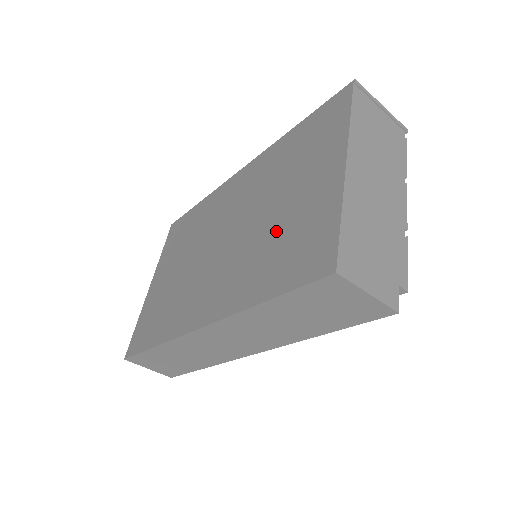
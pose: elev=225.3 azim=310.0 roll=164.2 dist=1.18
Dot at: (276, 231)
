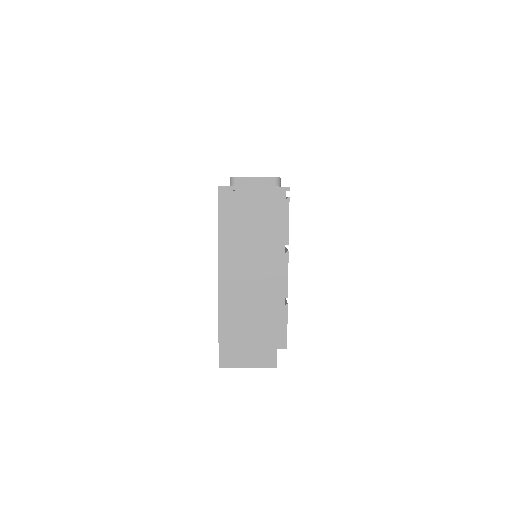
Dot at: occluded
